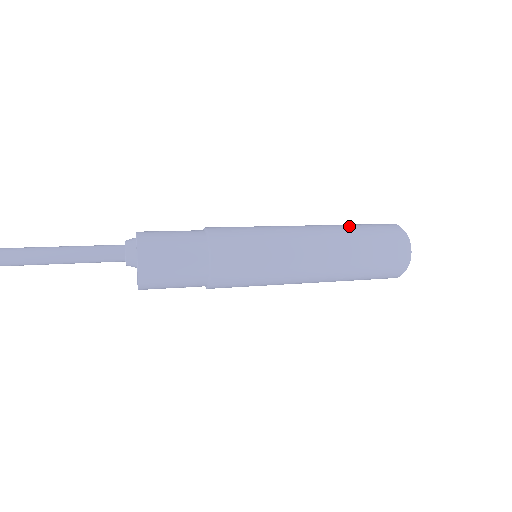
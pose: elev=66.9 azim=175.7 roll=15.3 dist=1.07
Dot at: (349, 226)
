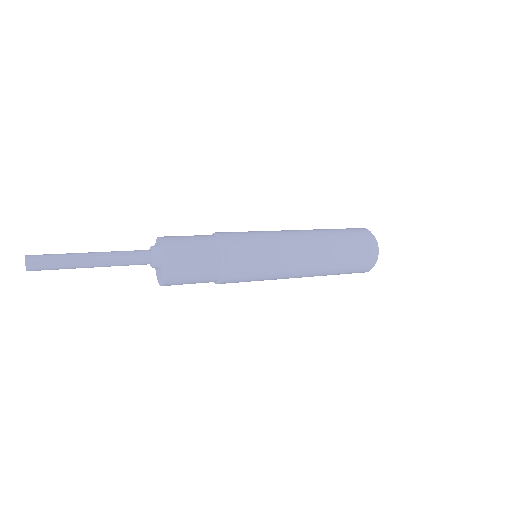
Dot at: (335, 236)
